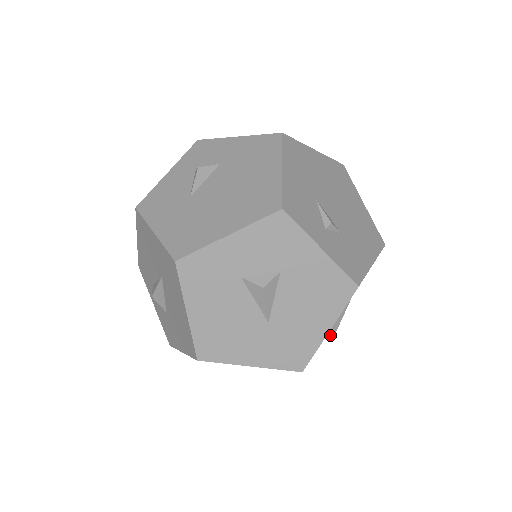
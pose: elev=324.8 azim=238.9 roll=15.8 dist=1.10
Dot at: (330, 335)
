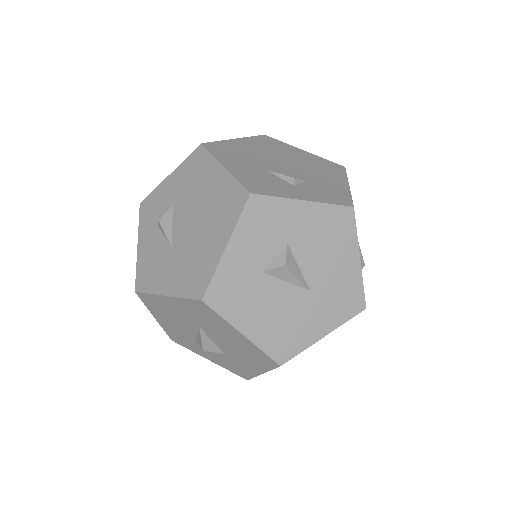
Dot at: (361, 267)
